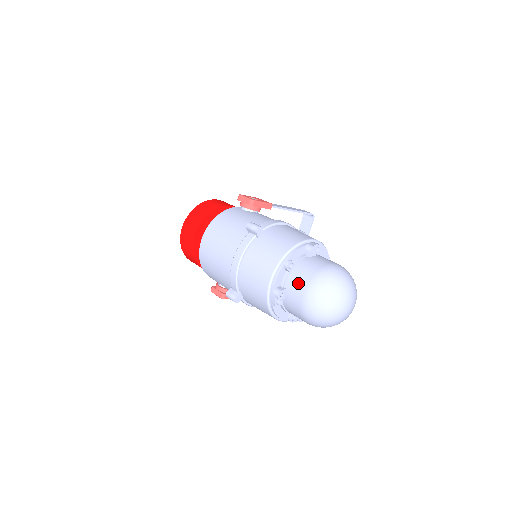
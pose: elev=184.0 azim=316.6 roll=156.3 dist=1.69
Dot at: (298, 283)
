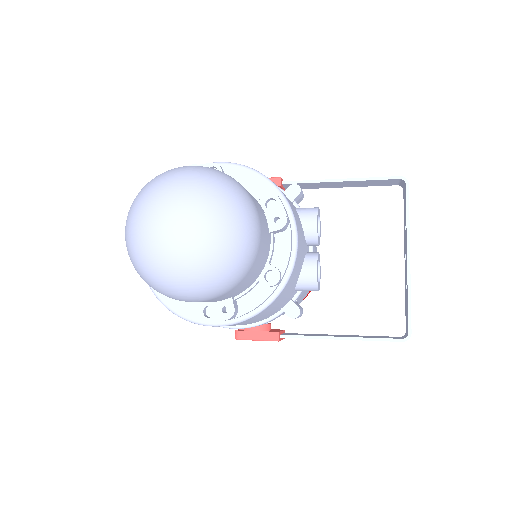
Dot at: occluded
